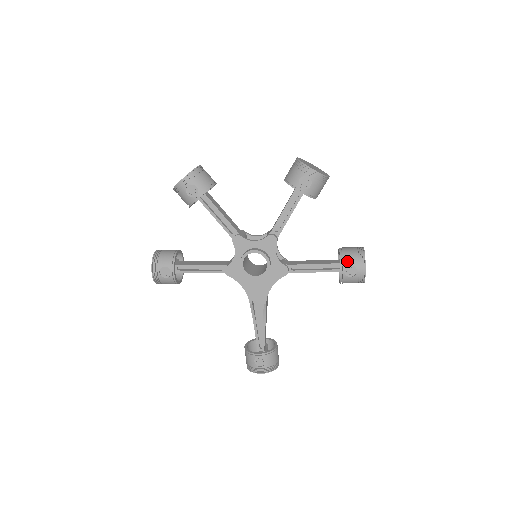
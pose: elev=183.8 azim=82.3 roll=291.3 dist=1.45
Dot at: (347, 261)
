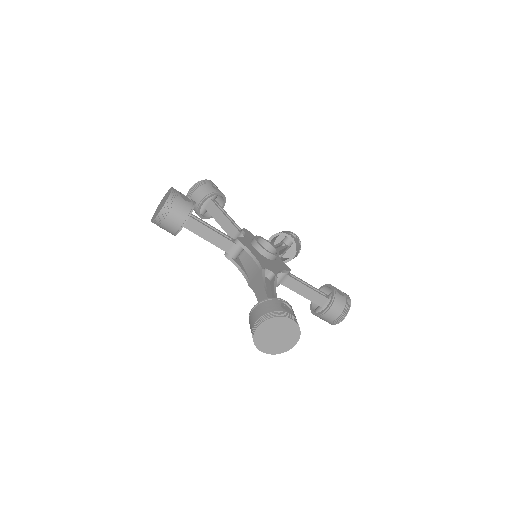
Dot at: occluded
